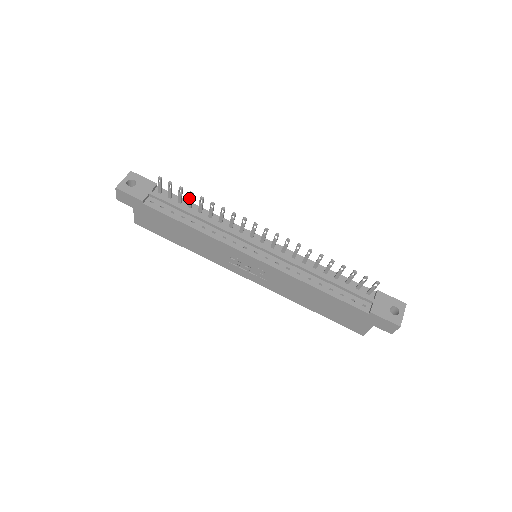
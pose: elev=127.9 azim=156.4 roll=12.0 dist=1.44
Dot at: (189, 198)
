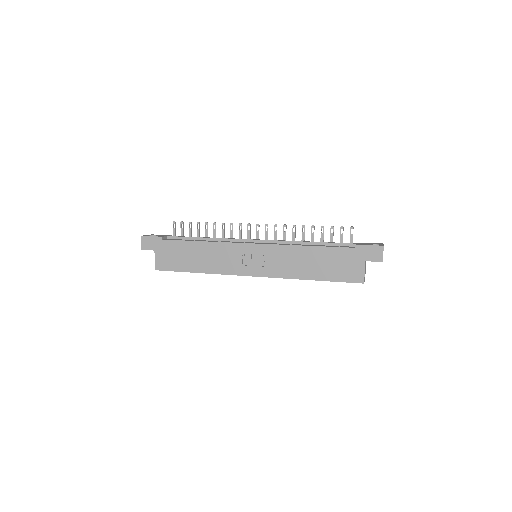
Dot at: (197, 229)
